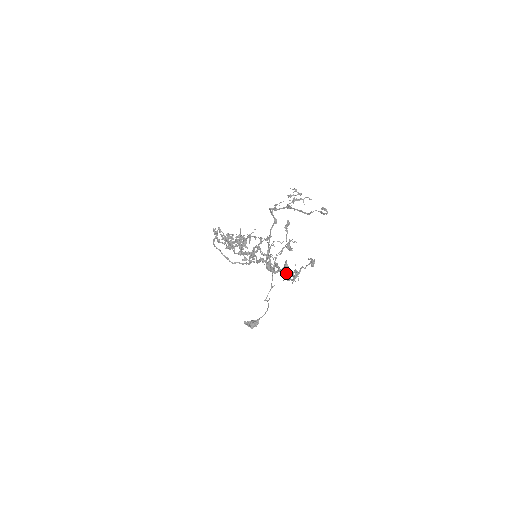
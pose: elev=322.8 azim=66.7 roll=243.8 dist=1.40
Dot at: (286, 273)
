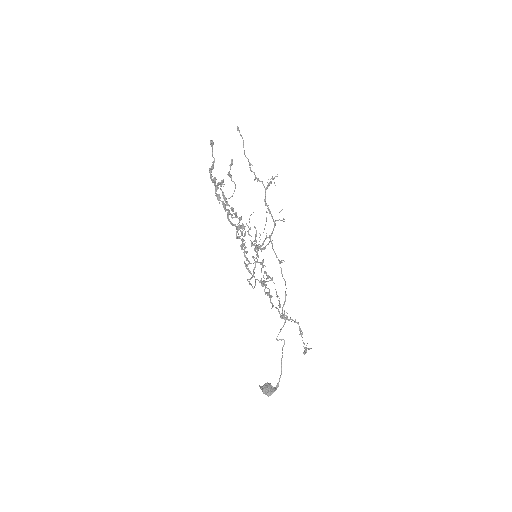
Dot at: (212, 176)
